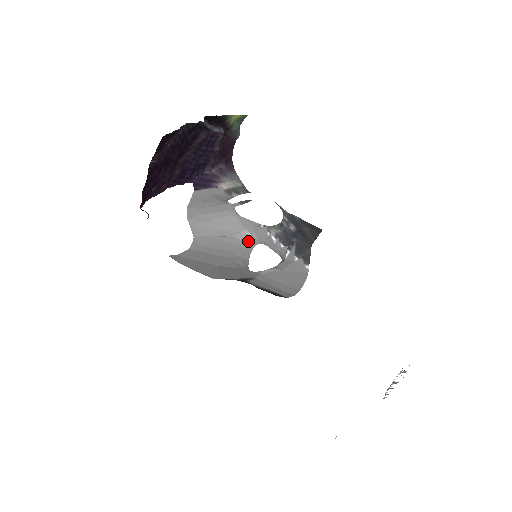
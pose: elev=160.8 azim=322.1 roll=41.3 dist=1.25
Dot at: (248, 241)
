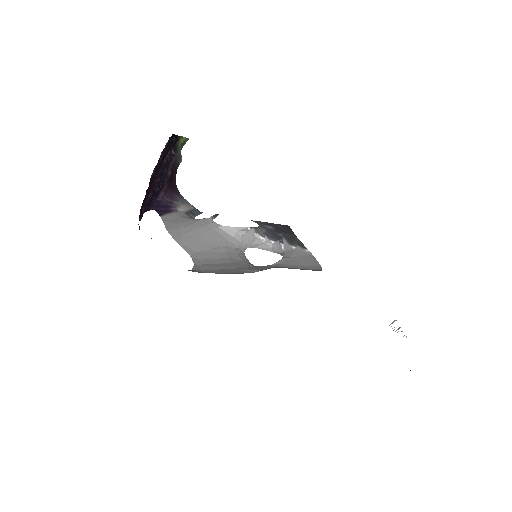
Dot at: (238, 247)
